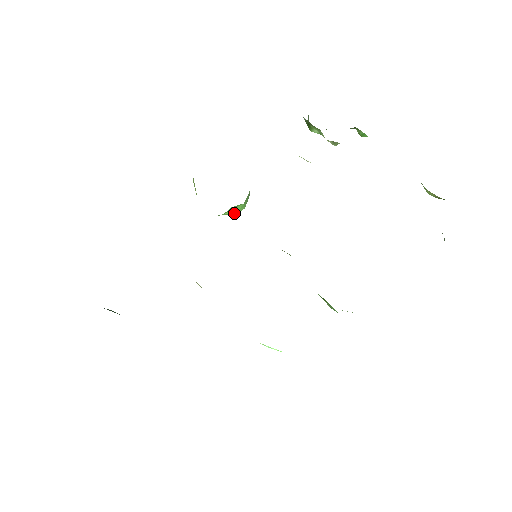
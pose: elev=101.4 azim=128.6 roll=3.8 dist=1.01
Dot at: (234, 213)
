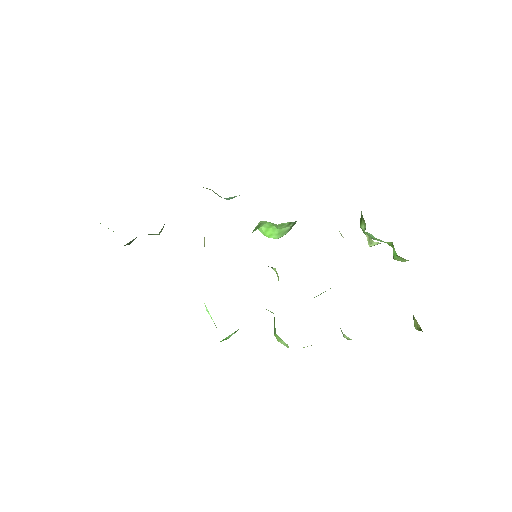
Dot at: (268, 235)
